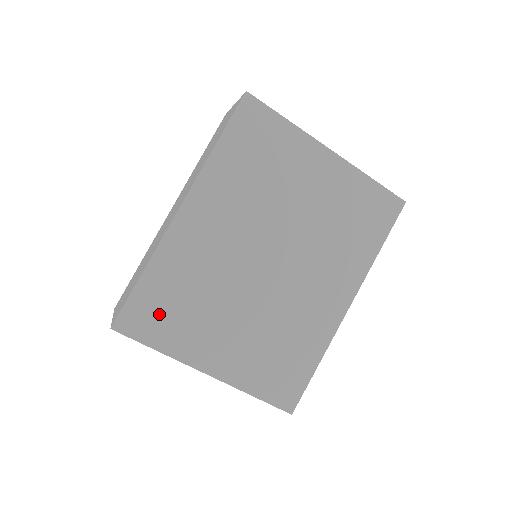
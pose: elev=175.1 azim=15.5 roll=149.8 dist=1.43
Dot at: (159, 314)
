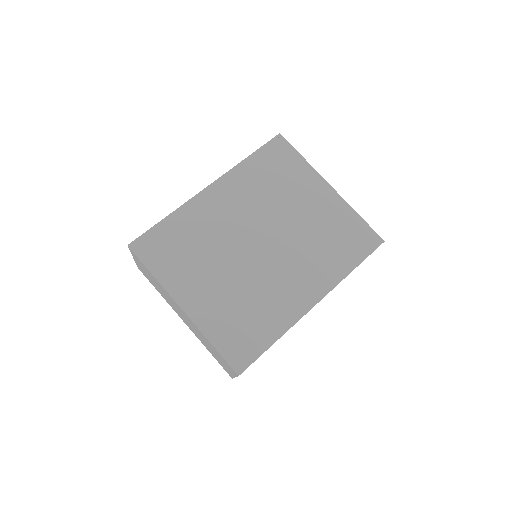
Dot at: (165, 249)
